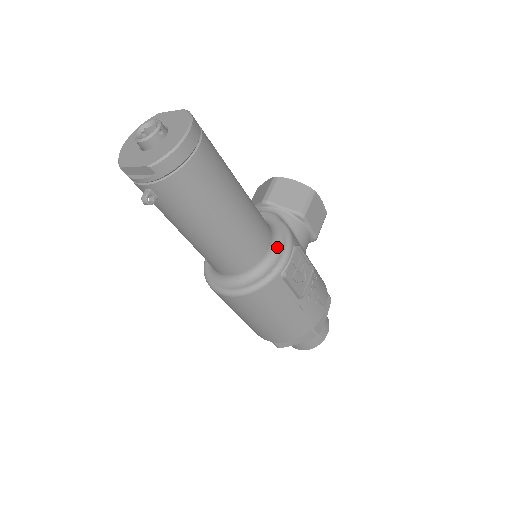
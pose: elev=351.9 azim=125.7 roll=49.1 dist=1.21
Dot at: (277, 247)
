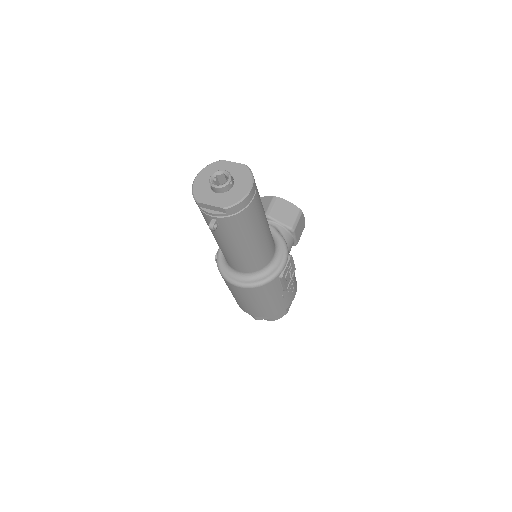
Dot at: (278, 255)
